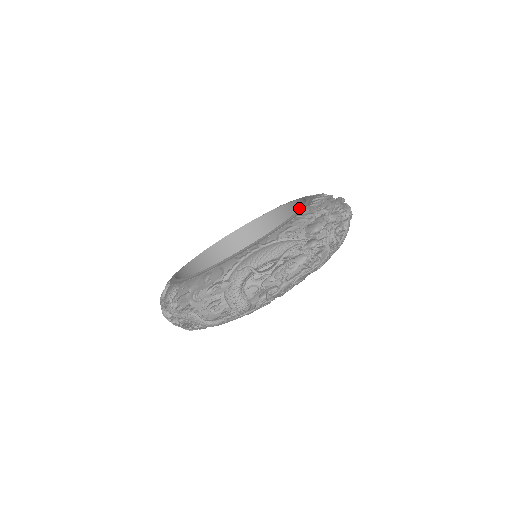
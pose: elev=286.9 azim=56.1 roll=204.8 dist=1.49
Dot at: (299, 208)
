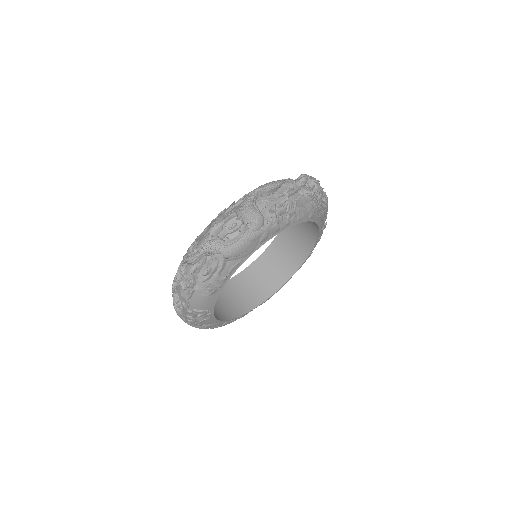
Dot at: (284, 237)
